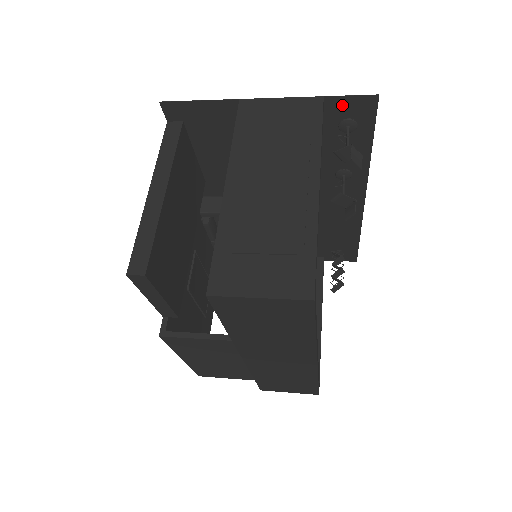
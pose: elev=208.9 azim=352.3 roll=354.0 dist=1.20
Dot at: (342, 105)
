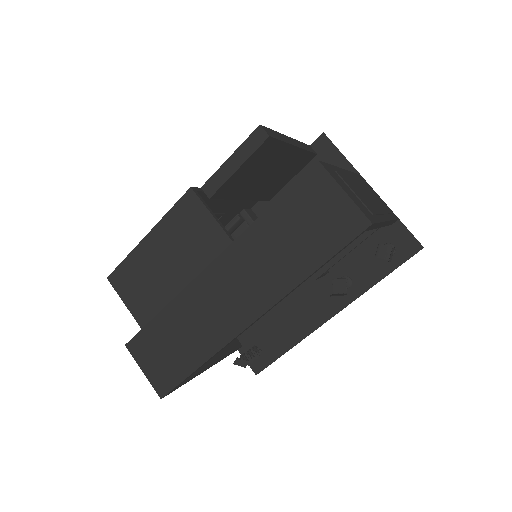
Dot at: (401, 234)
